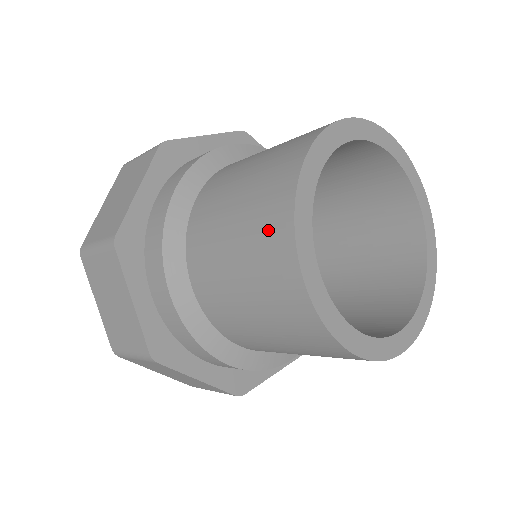
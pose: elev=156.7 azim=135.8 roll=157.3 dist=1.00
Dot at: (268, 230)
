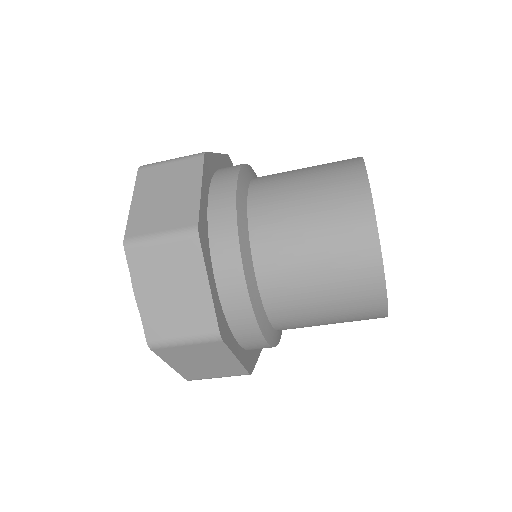
Dot at: (342, 168)
